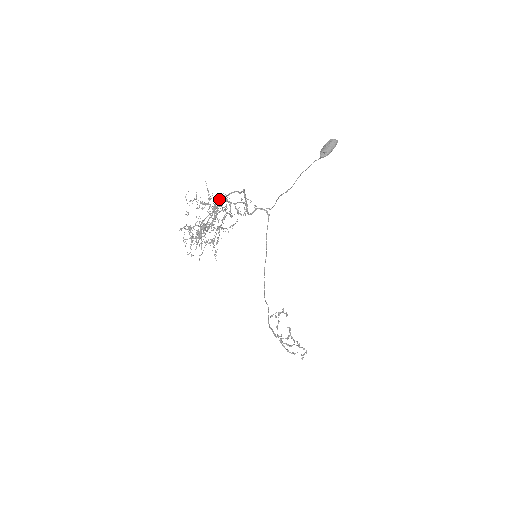
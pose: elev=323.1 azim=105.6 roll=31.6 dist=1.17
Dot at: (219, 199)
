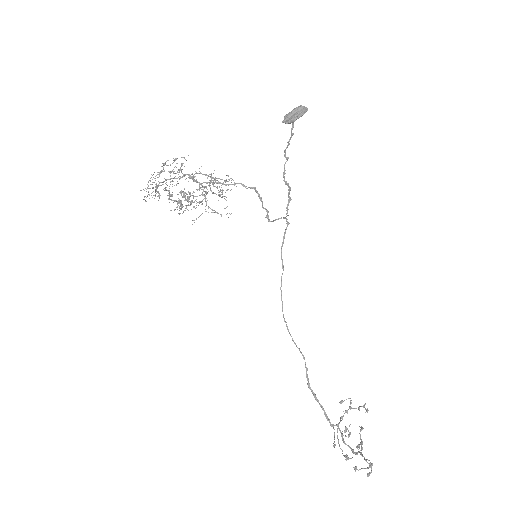
Dot at: occluded
